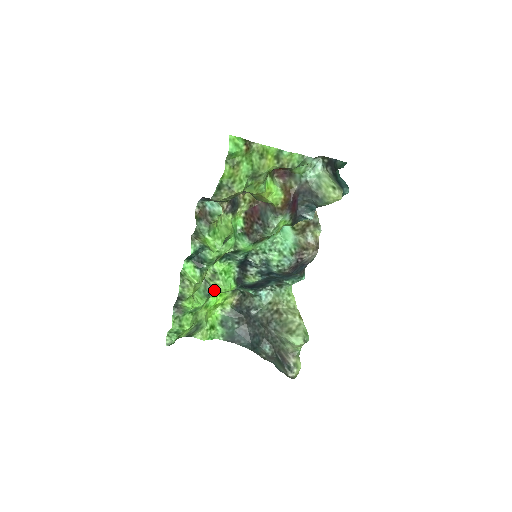
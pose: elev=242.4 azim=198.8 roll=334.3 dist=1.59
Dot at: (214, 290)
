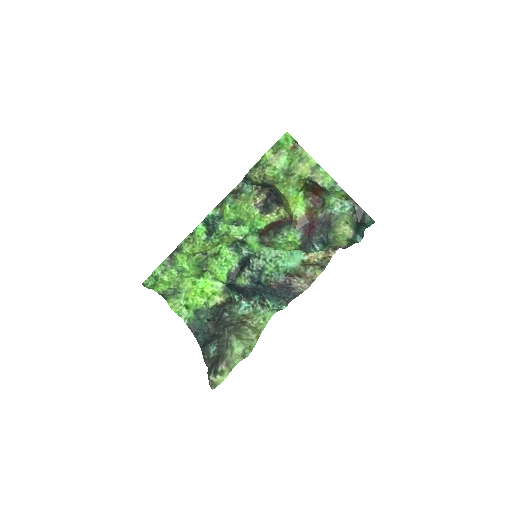
Dot at: (207, 266)
